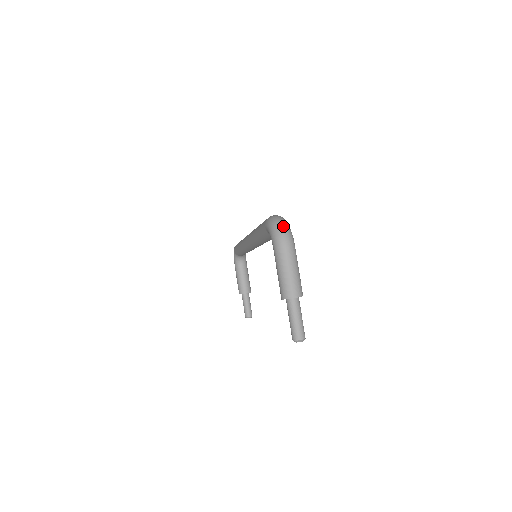
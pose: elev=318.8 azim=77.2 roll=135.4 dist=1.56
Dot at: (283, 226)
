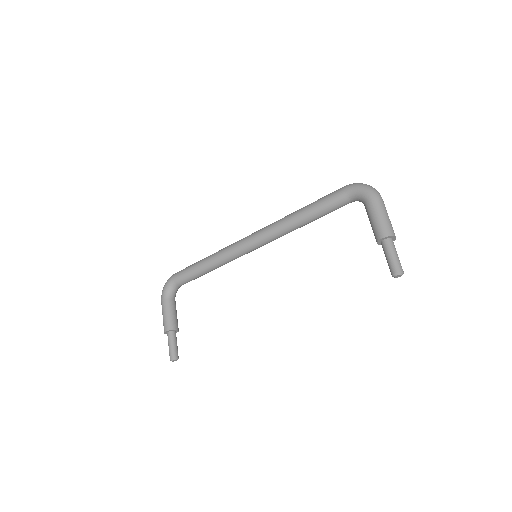
Dot at: (372, 187)
